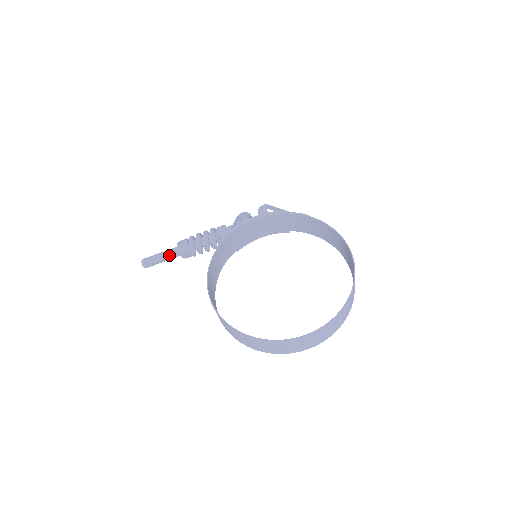
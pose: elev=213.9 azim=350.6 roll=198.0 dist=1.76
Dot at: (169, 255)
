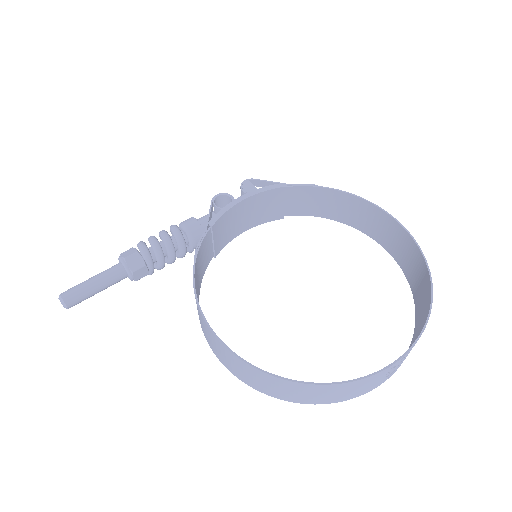
Dot at: (109, 279)
